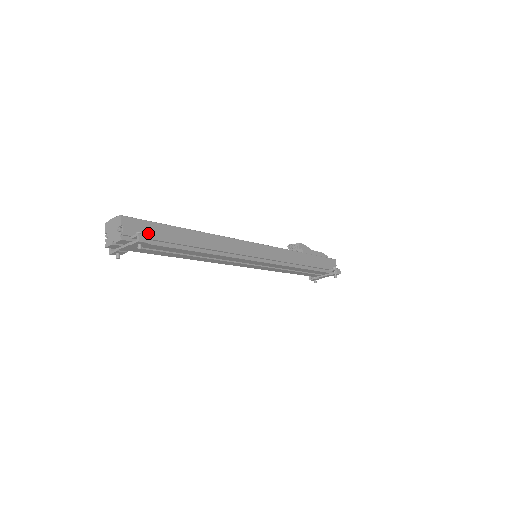
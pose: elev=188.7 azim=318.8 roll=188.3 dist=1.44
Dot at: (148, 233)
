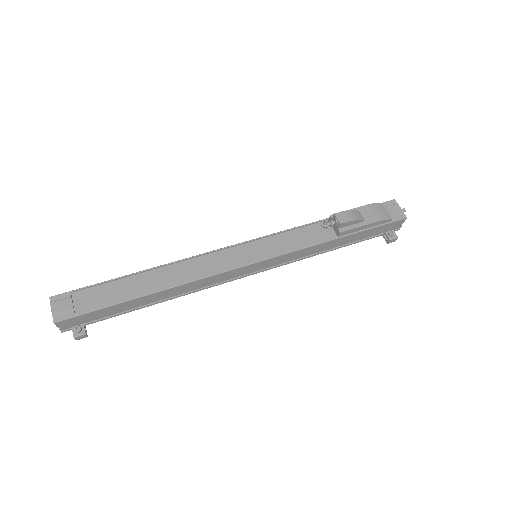
Dot at: (90, 318)
